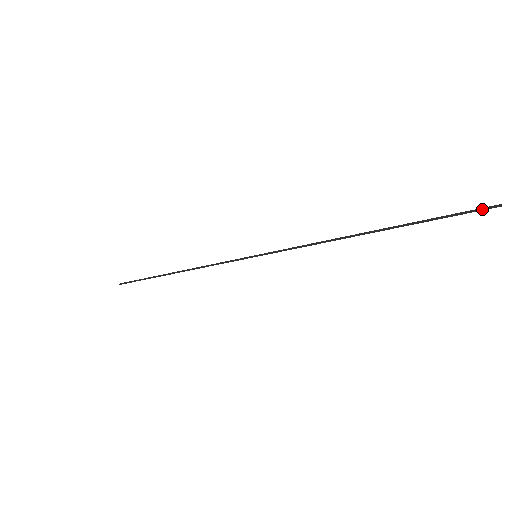
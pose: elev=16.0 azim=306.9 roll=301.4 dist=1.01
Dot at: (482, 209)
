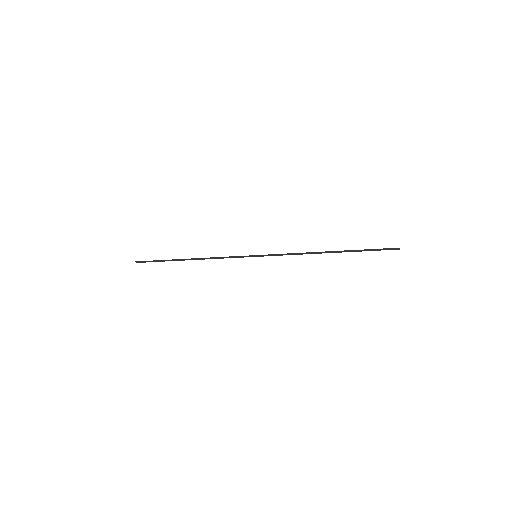
Dot at: (391, 249)
